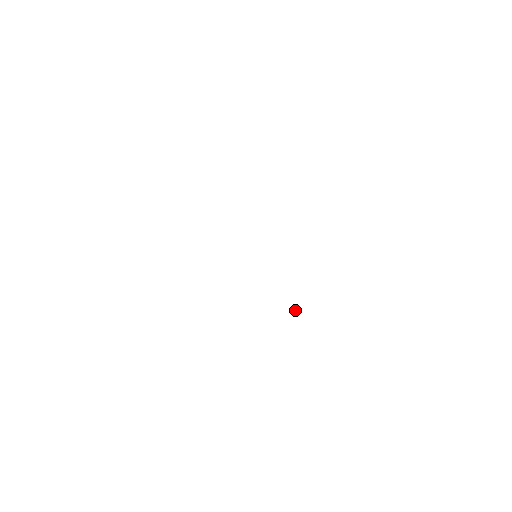
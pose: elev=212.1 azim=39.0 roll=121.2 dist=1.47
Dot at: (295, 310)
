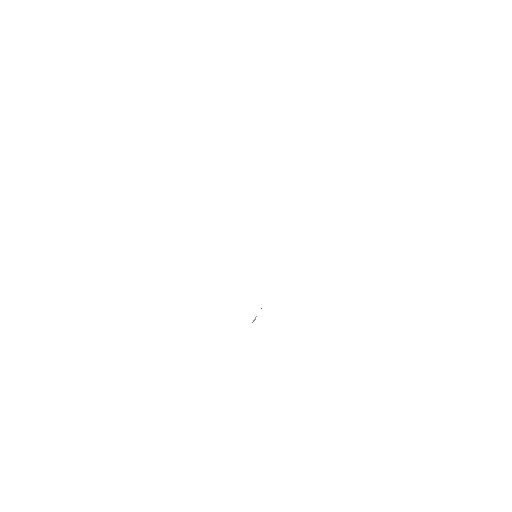
Dot at: (255, 317)
